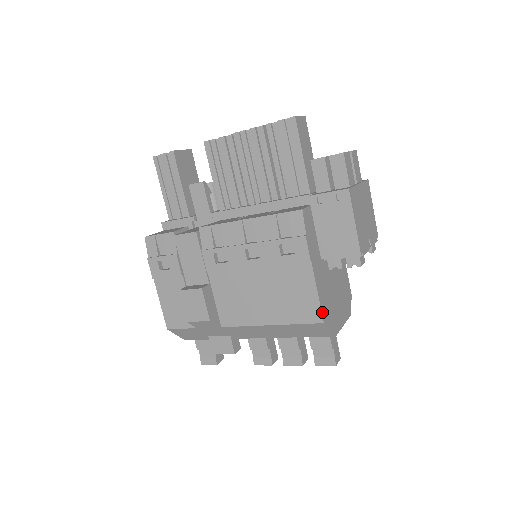
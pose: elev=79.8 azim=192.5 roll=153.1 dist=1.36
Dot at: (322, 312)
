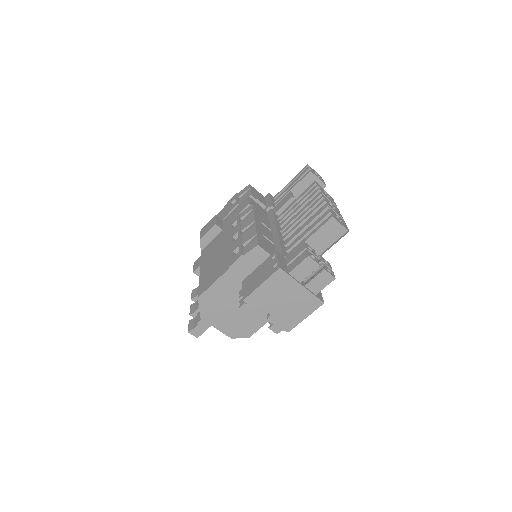
Dot at: (204, 293)
